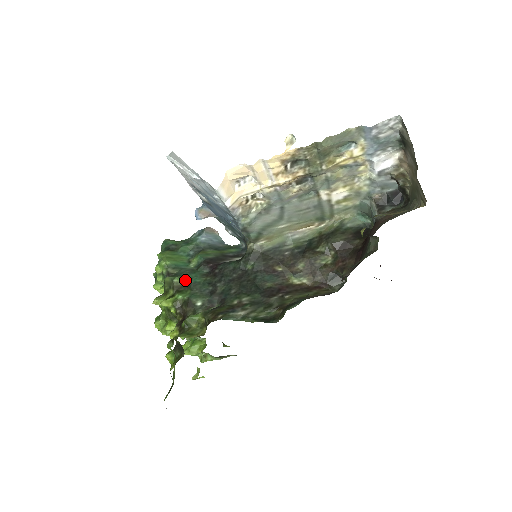
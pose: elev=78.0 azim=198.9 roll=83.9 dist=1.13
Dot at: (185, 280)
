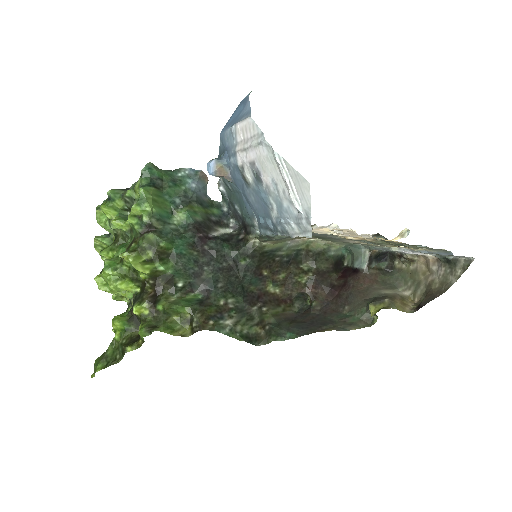
Dot at: (171, 246)
